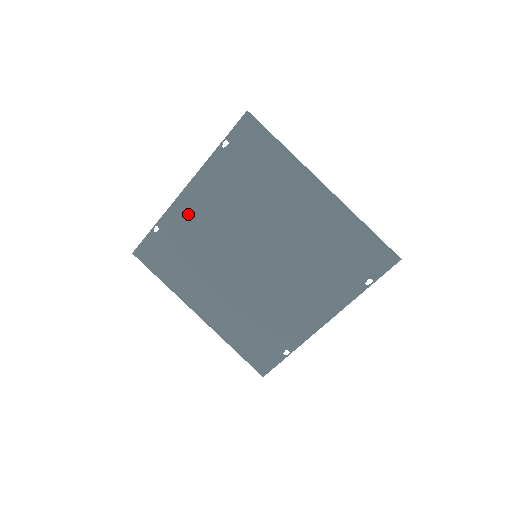
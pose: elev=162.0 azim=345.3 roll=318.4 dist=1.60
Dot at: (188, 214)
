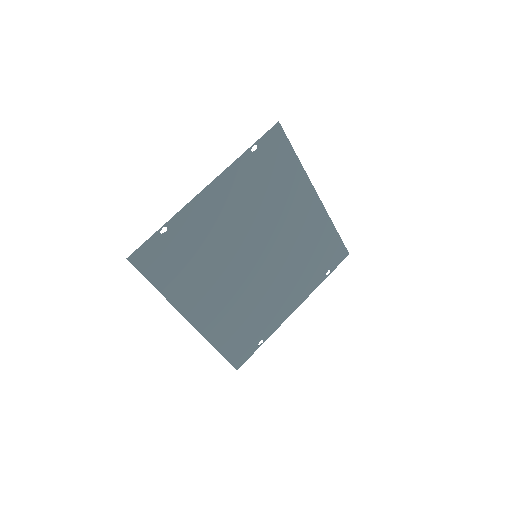
Dot at: (203, 214)
